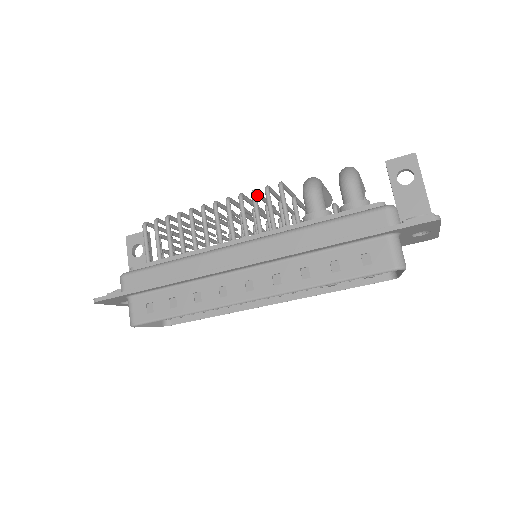
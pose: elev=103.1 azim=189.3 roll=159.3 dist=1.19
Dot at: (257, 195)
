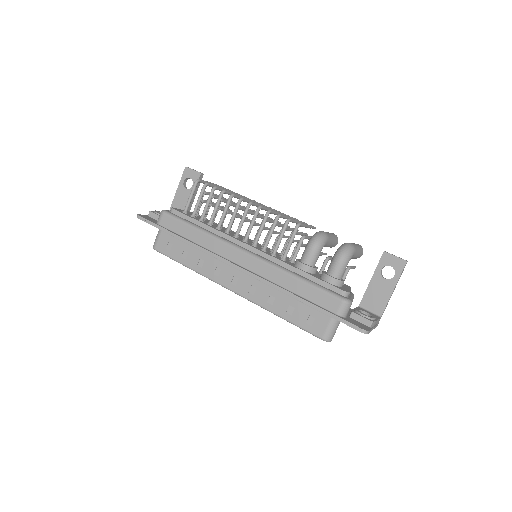
Dot at: (281, 217)
